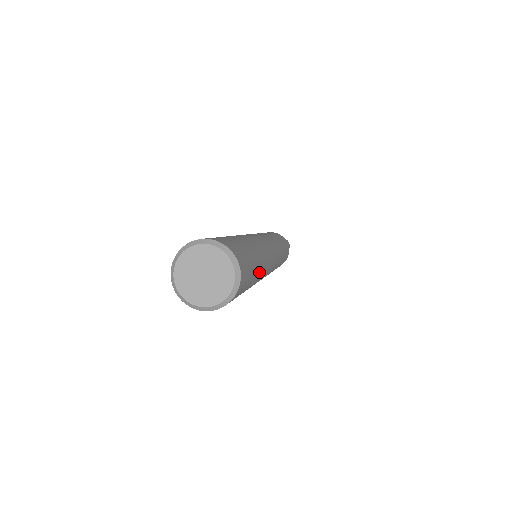
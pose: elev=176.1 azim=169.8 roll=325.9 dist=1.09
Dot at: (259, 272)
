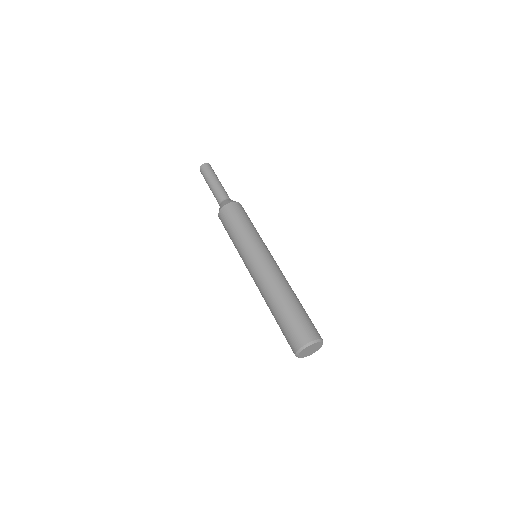
Dot at: occluded
